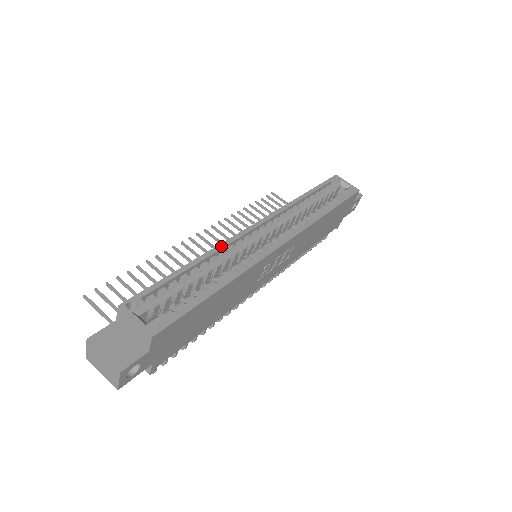
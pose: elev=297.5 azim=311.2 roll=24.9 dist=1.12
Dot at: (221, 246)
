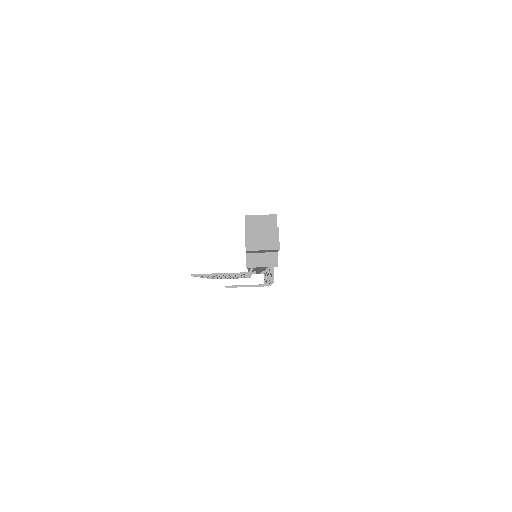
Dot at: occluded
